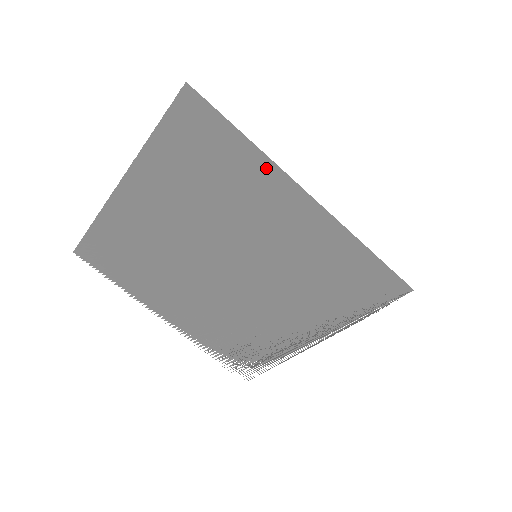
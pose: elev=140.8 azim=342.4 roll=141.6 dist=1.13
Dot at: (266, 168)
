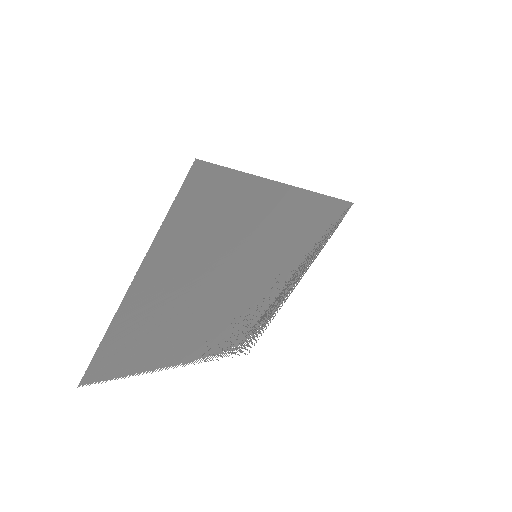
Dot at: (264, 187)
